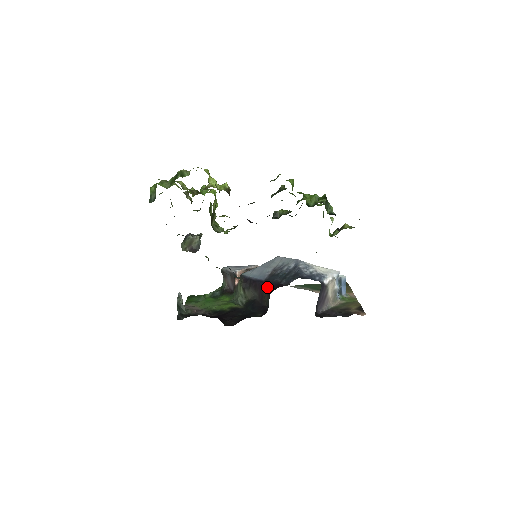
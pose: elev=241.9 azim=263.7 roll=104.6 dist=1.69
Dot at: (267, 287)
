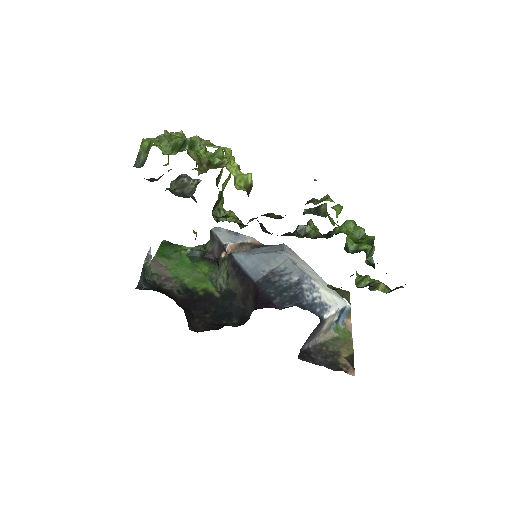
Dot at: (256, 293)
